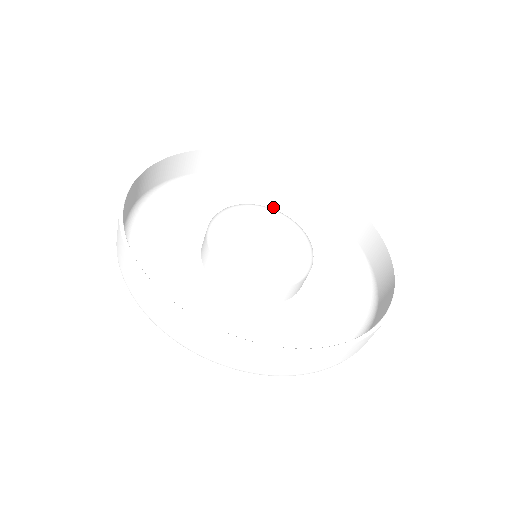
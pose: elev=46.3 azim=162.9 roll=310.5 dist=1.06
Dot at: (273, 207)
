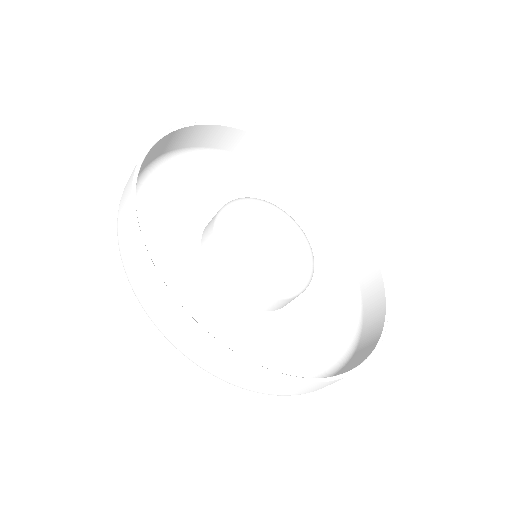
Dot at: (284, 208)
